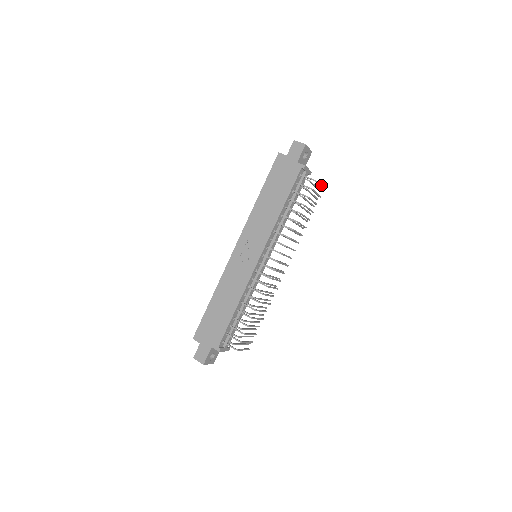
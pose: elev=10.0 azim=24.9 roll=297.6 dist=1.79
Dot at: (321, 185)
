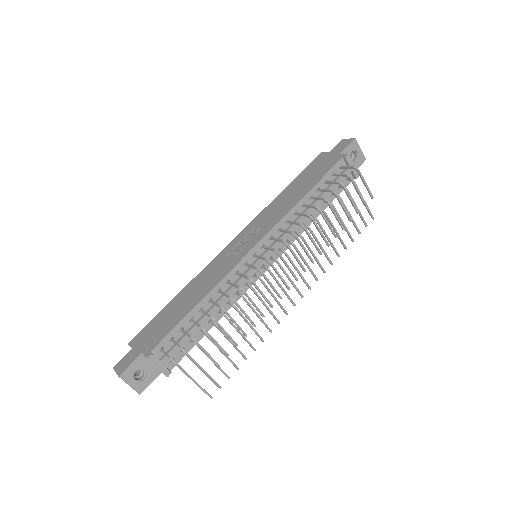
Dot at: (367, 185)
